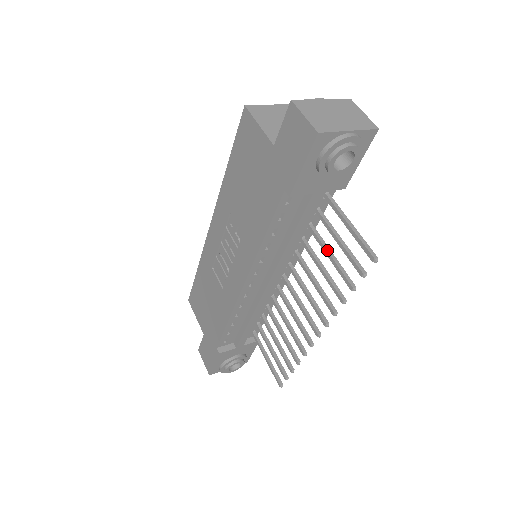
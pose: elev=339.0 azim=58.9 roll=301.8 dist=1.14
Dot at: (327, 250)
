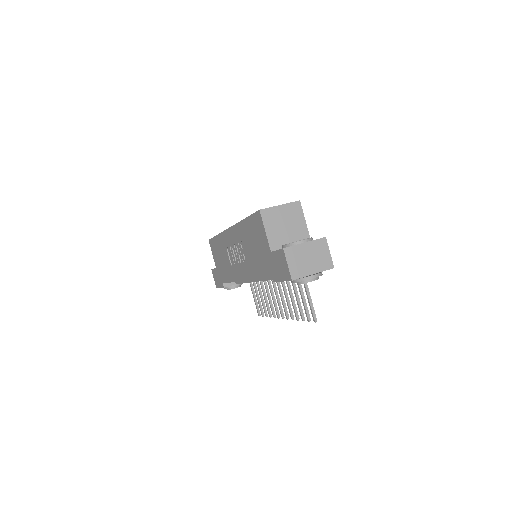
Dot at: (295, 291)
